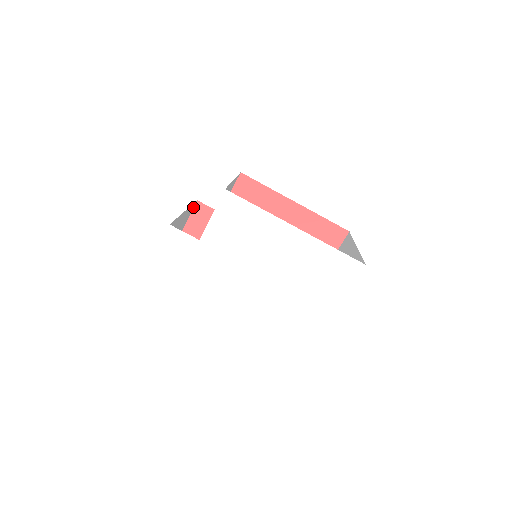
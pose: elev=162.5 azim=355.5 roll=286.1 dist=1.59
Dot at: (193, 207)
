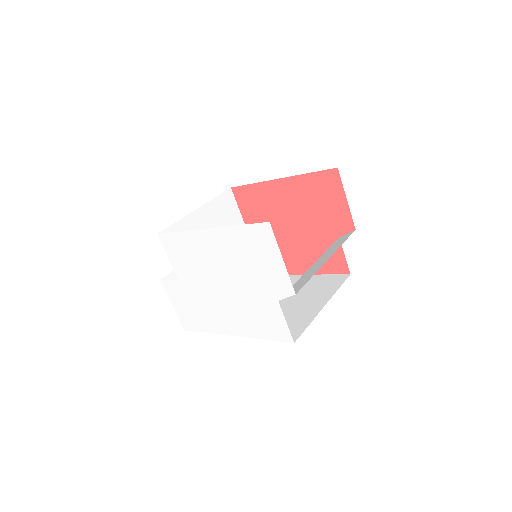
Dot at: occluded
